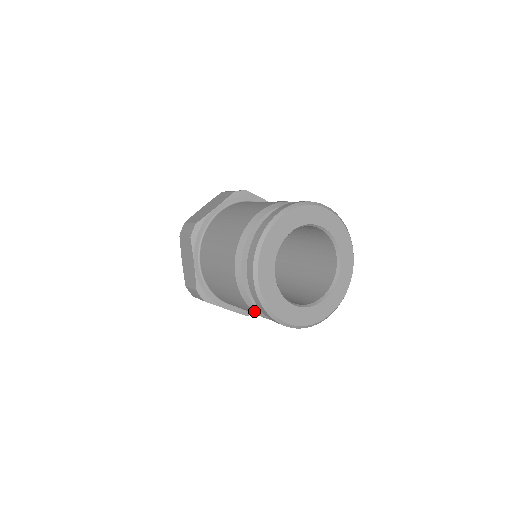
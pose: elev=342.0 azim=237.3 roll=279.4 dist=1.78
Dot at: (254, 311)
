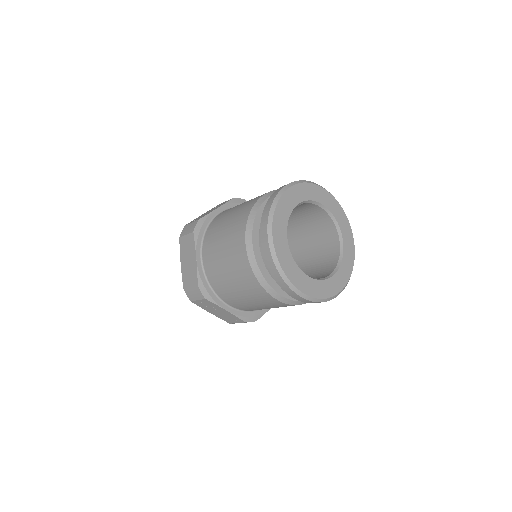
Dot at: occluded
